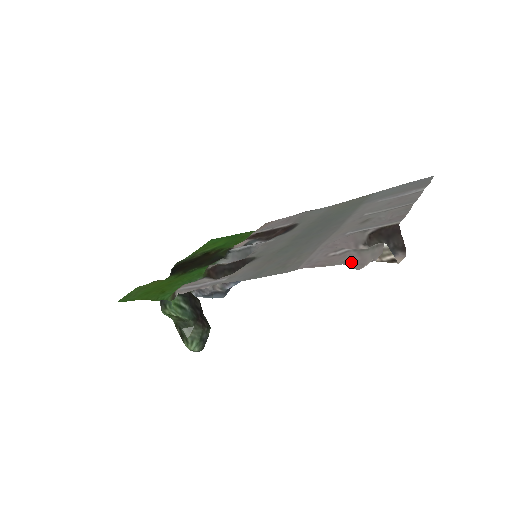
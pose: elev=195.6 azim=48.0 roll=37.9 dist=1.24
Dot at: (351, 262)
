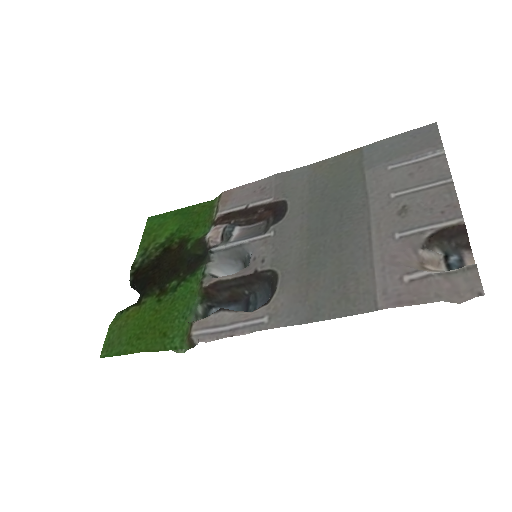
Dot at: (444, 292)
